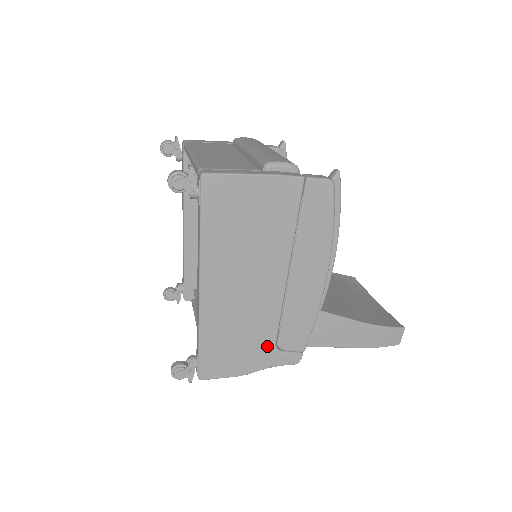
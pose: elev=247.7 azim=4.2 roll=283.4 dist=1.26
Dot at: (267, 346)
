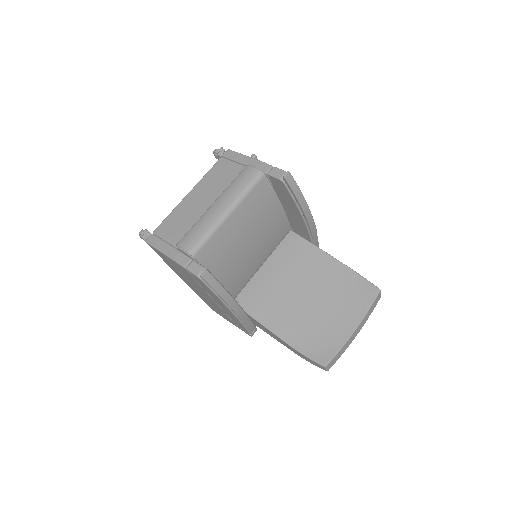
Dot at: (230, 319)
